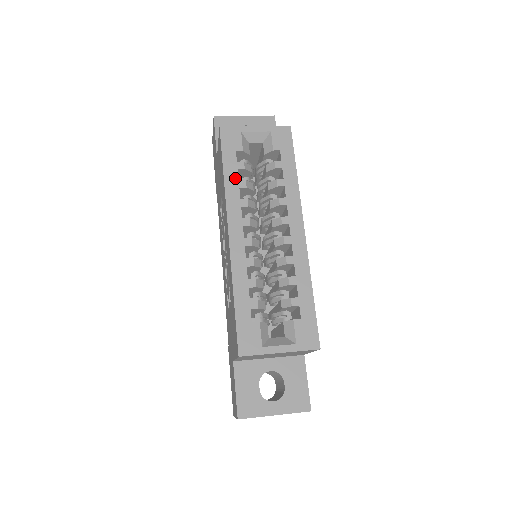
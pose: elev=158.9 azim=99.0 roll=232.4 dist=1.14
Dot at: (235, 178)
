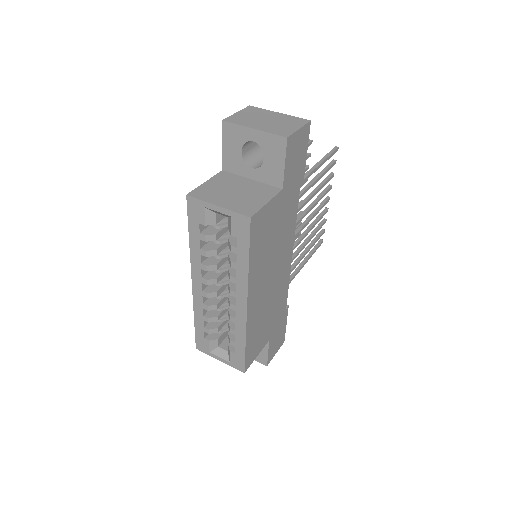
Dot at: (198, 246)
